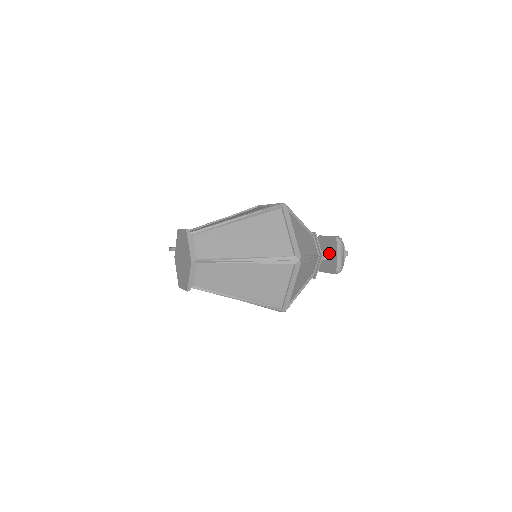
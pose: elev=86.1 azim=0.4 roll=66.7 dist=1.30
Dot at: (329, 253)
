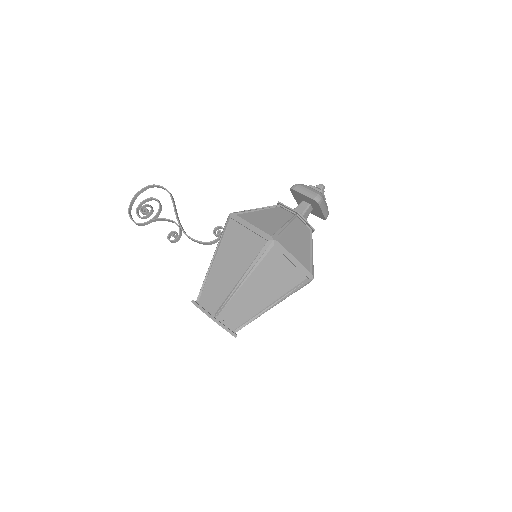
Dot at: (312, 206)
